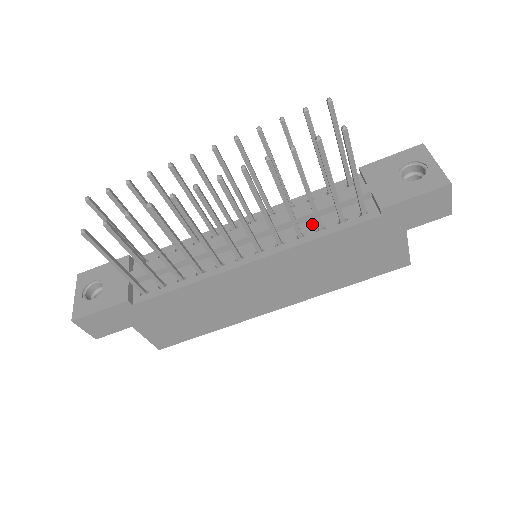
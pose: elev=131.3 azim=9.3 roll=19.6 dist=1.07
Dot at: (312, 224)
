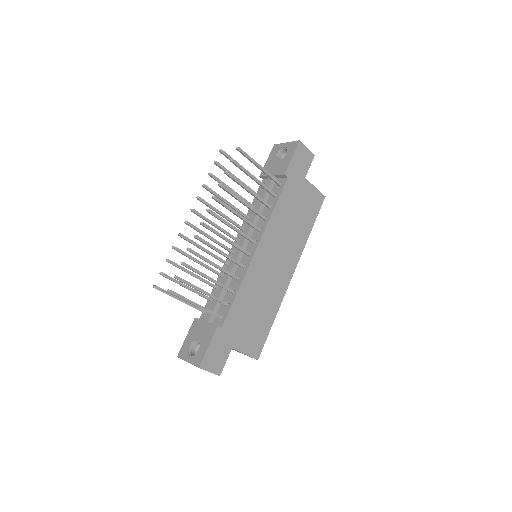
Dot at: (265, 211)
